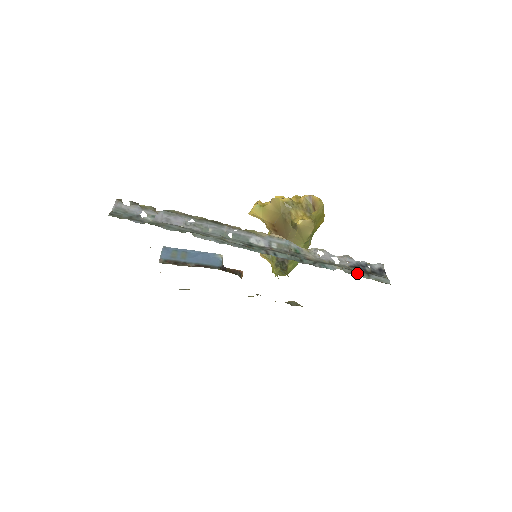
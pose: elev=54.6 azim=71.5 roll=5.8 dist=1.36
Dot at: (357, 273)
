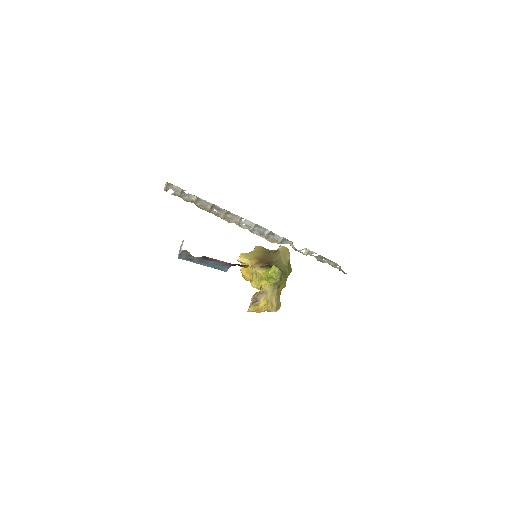
Dot at: occluded
